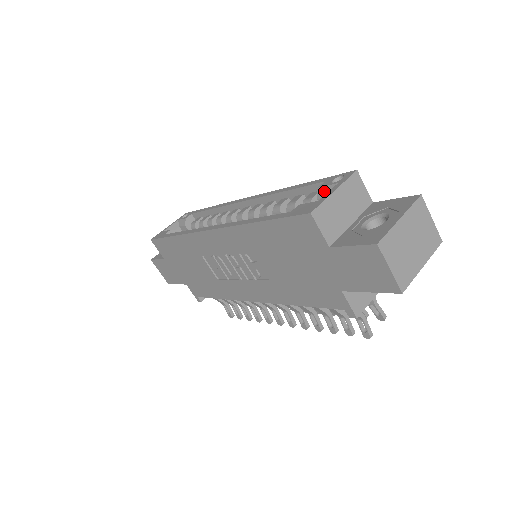
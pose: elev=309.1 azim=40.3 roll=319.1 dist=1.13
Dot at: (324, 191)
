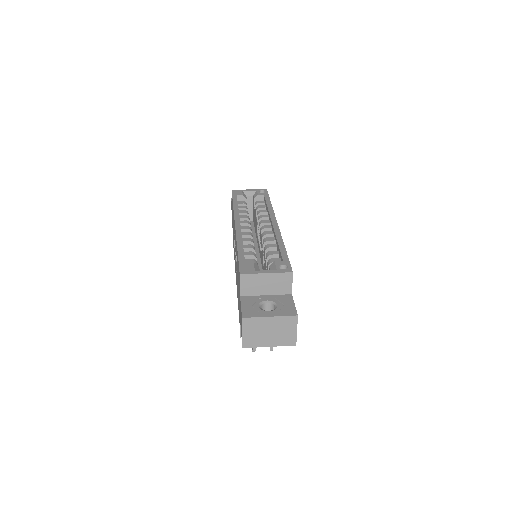
Dot at: (273, 266)
